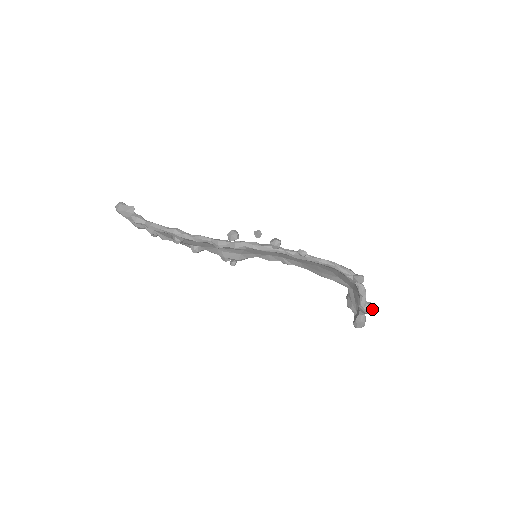
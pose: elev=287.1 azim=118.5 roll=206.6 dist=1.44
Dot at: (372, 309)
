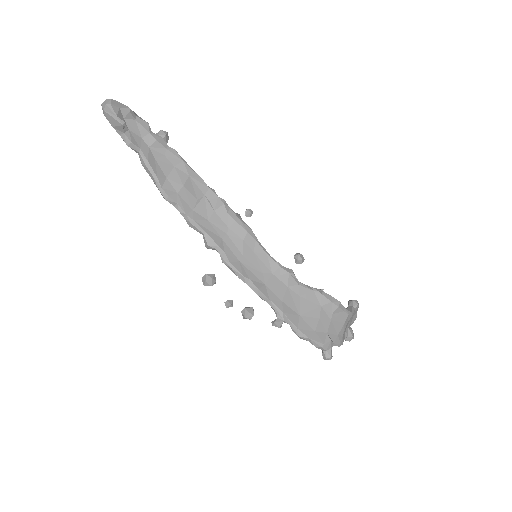
Dot at: (349, 341)
